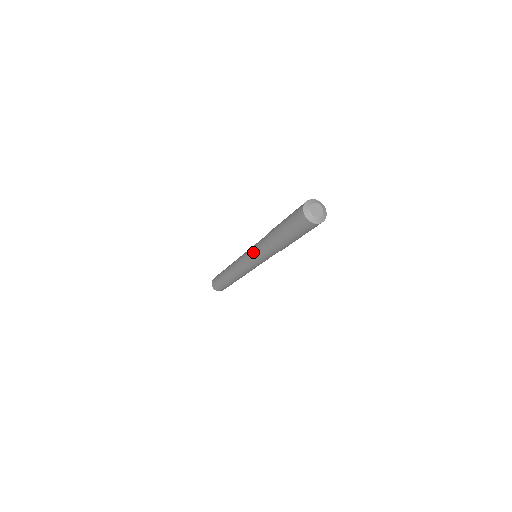
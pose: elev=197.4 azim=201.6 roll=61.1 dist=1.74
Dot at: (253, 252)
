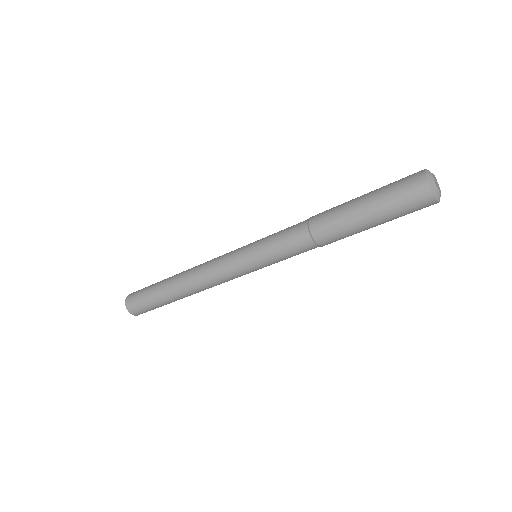
Dot at: (270, 235)
